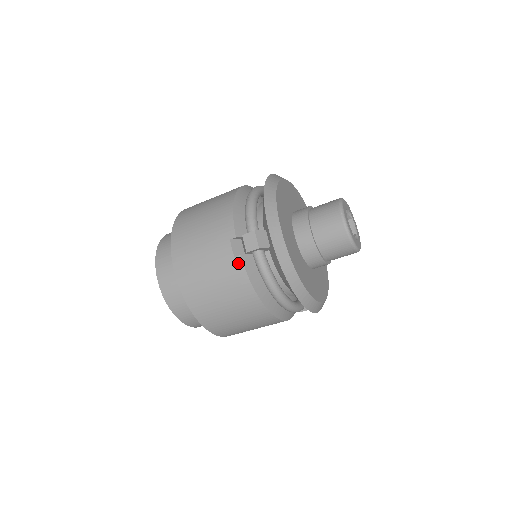
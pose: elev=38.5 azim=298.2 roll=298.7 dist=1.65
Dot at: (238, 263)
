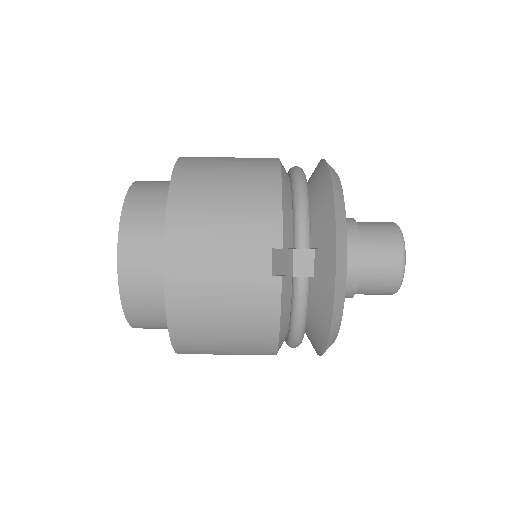
Dot at: (274, 286)
